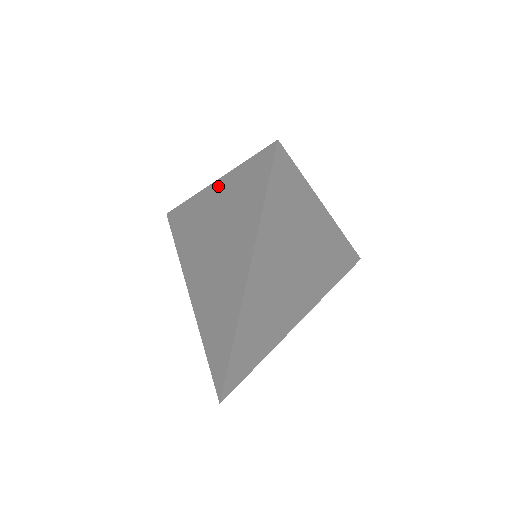
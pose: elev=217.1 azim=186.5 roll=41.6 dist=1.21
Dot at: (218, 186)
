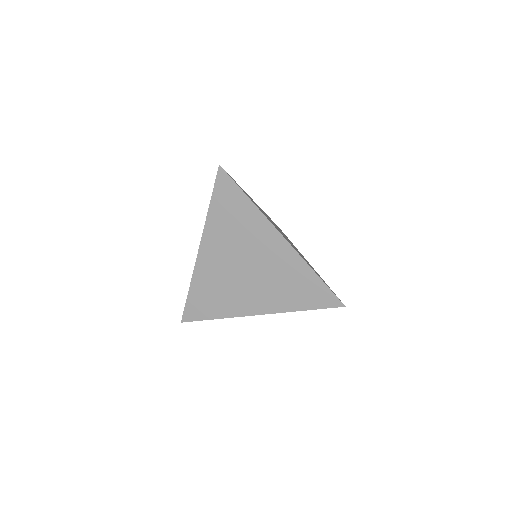
Dot at: occluded
